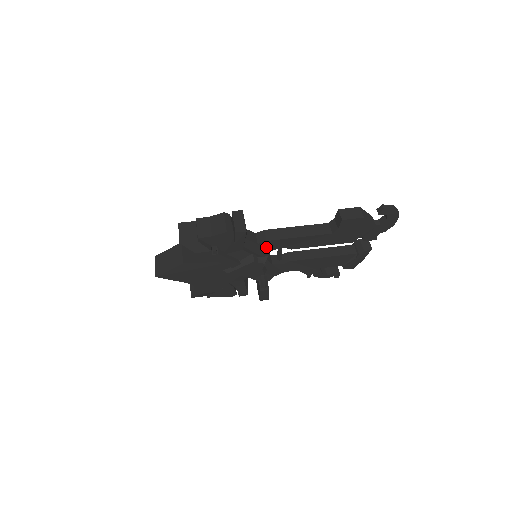
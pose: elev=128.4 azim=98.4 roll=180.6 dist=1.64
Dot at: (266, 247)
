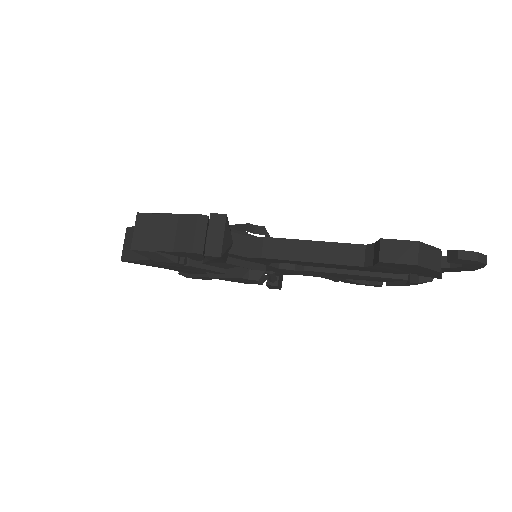
Dot at: (263, 260)
